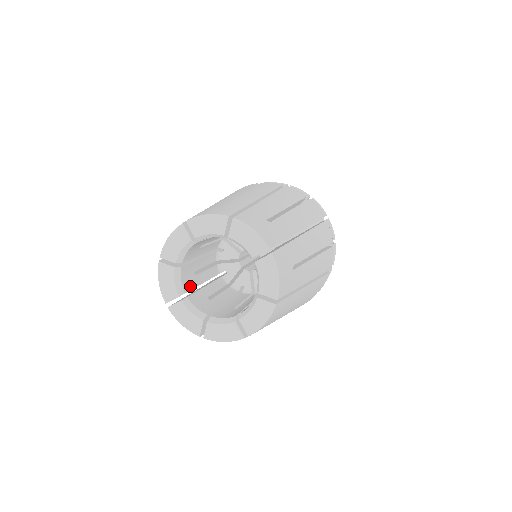
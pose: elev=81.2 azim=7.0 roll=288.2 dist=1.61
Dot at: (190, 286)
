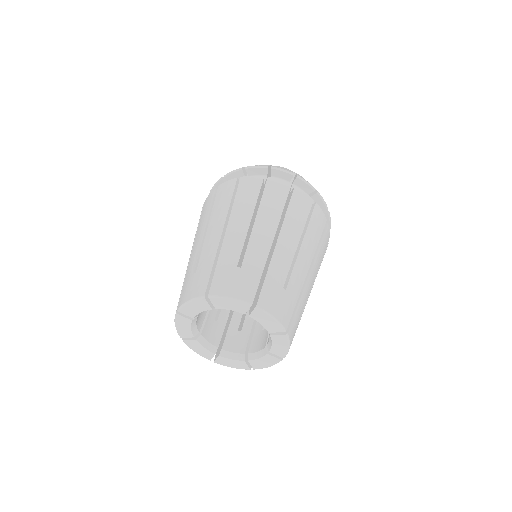
Dot at: (218, 336)
